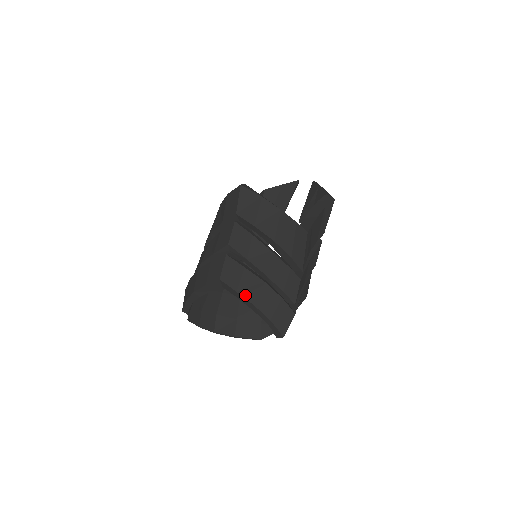
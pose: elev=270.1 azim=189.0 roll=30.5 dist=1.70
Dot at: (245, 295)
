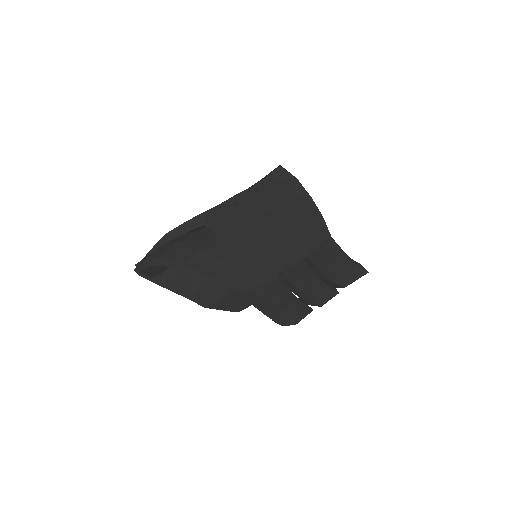
Dot at: (228, 228)
